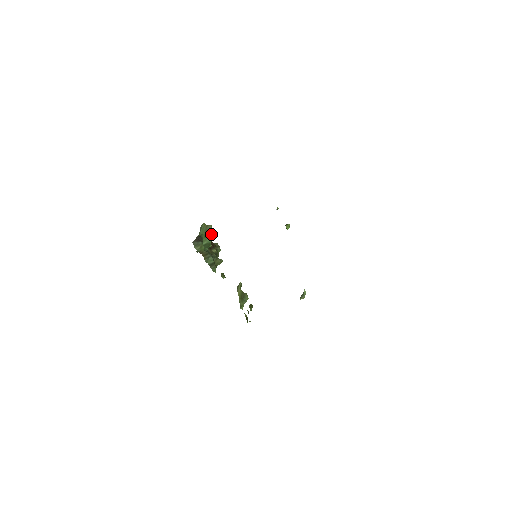
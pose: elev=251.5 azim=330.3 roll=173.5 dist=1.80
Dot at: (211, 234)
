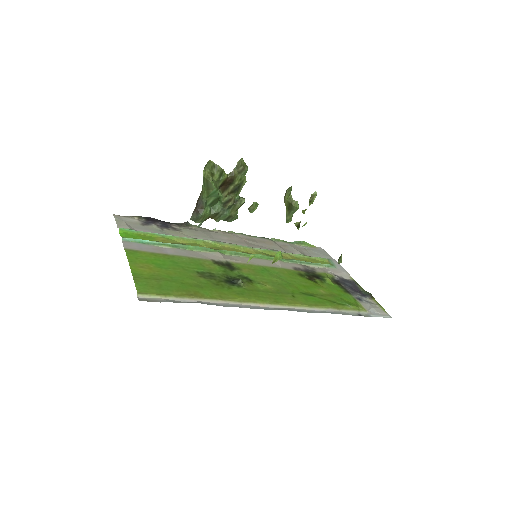
Dot at: (215, 189)
